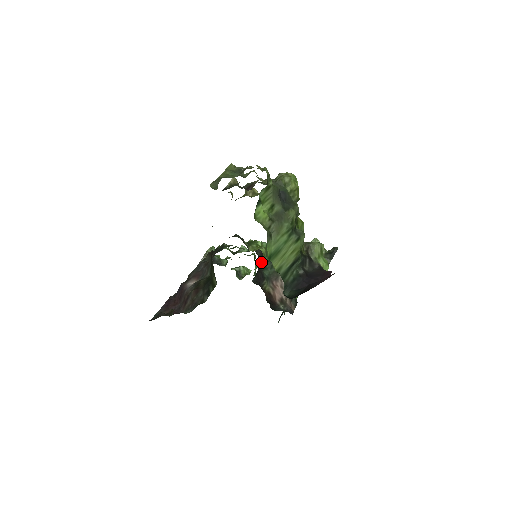
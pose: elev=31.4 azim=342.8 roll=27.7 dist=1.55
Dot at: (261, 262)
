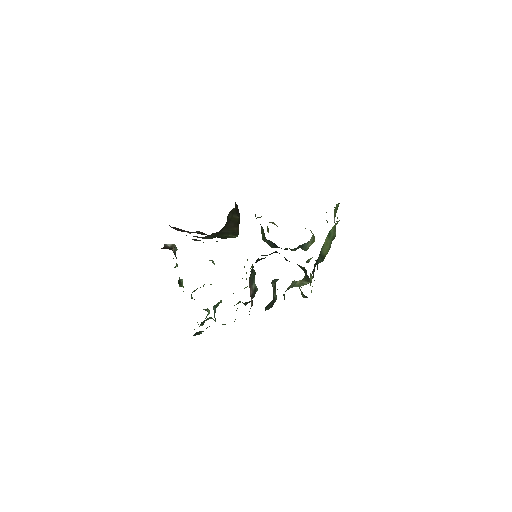
Dot at: occluded
